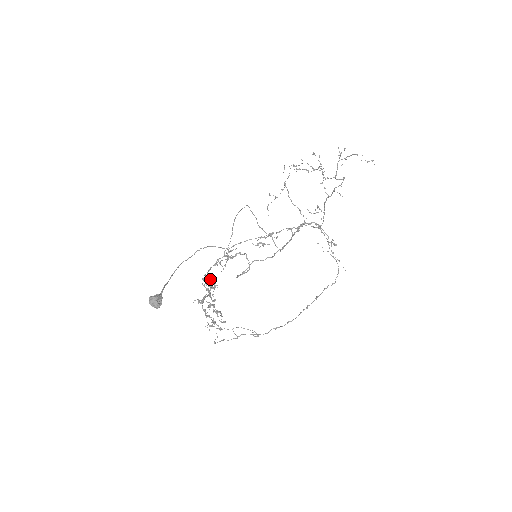
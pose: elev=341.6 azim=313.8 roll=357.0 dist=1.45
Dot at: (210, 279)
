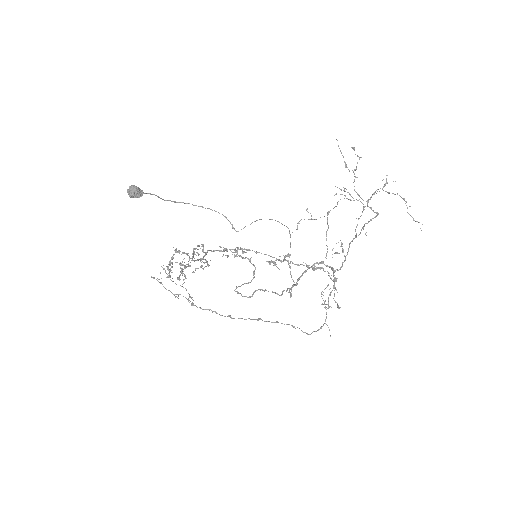
Dot at: (205, 254)
